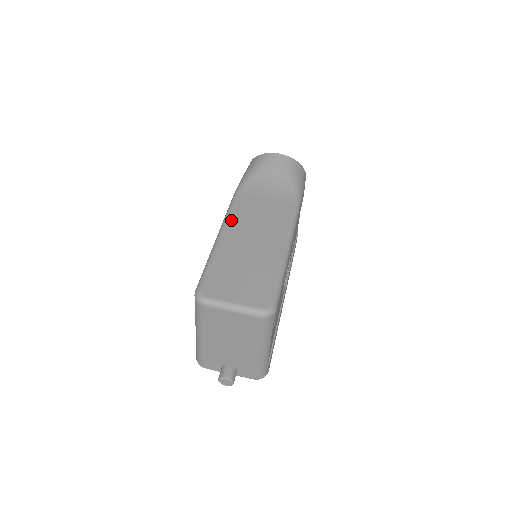
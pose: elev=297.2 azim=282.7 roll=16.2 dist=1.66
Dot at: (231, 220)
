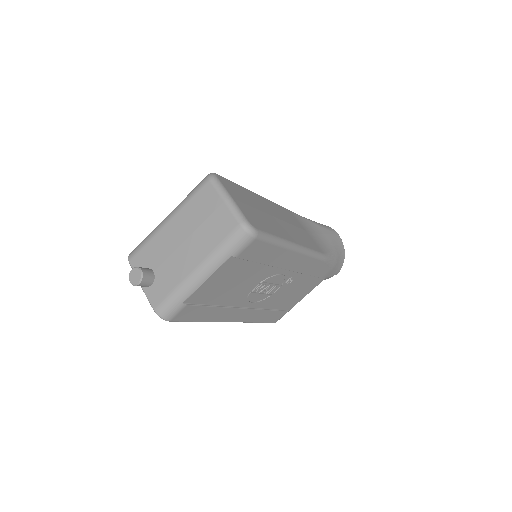
Dot at: (274, 203)
